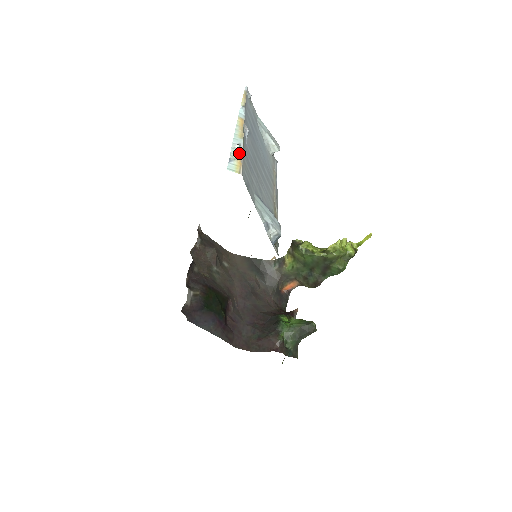
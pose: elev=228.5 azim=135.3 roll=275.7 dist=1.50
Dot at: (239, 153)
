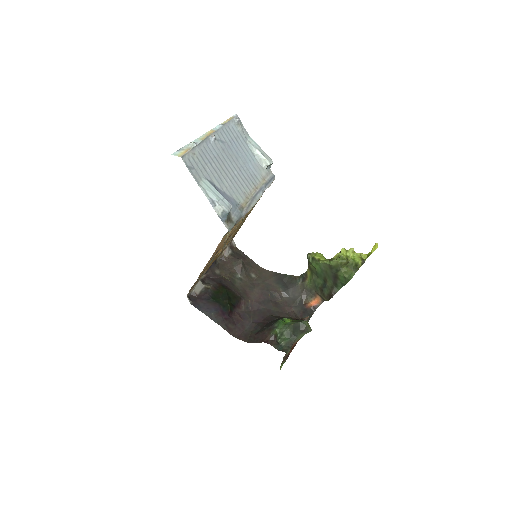
Dot at: (190, 147)
